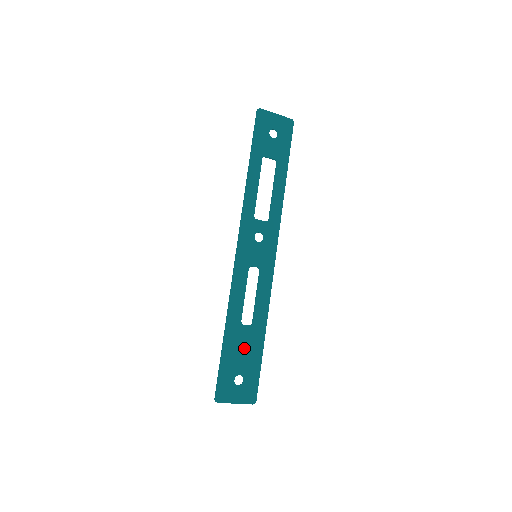
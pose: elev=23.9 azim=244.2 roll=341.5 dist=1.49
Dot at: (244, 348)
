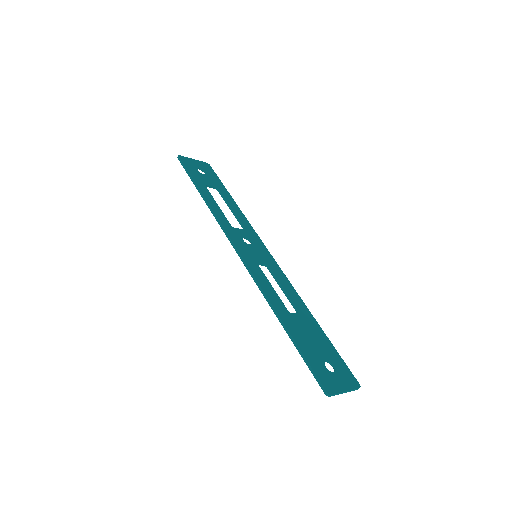
Dot at: (309, 335)
